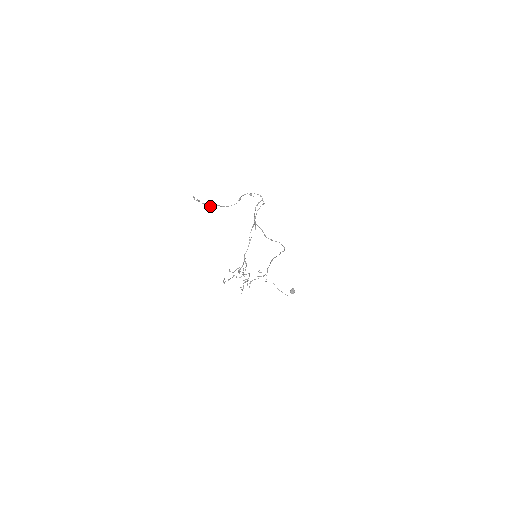
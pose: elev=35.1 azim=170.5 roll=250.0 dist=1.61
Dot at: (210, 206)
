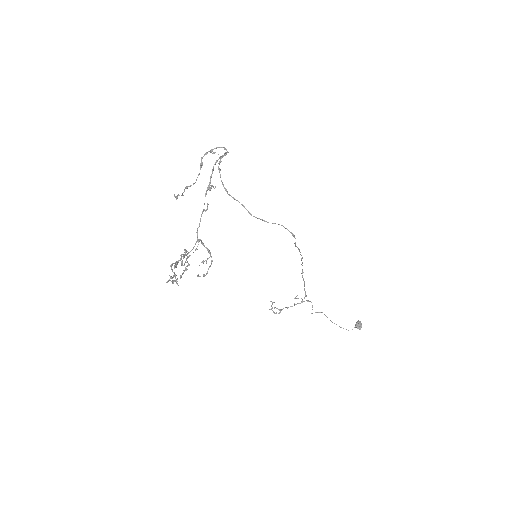
Dot at: (182, 195)
